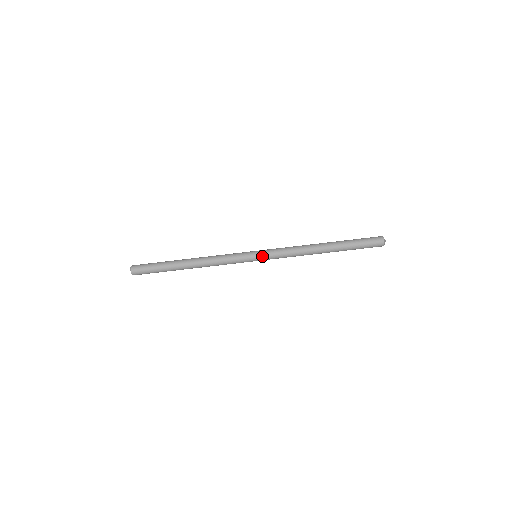
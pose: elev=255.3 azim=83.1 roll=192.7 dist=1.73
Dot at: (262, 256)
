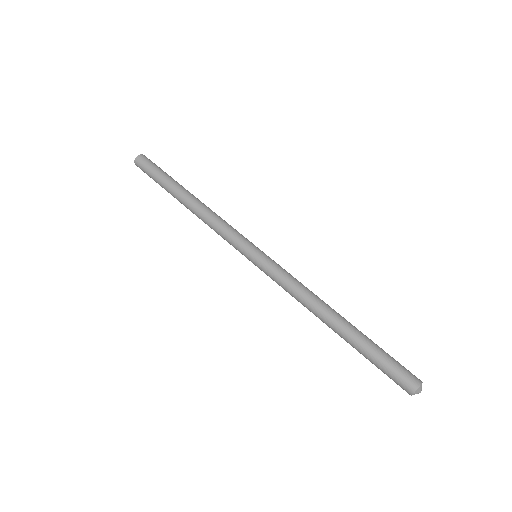
Dot at: (263, 257)
